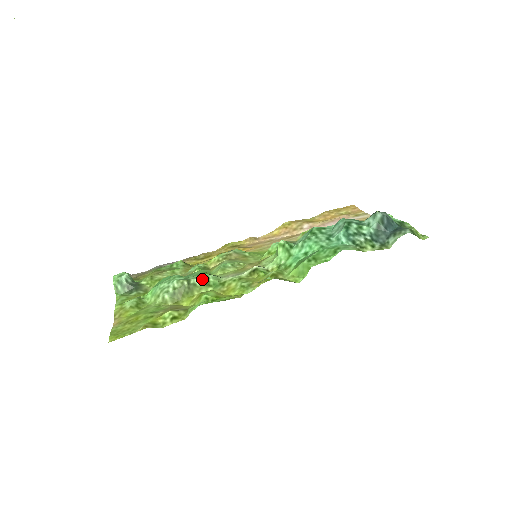
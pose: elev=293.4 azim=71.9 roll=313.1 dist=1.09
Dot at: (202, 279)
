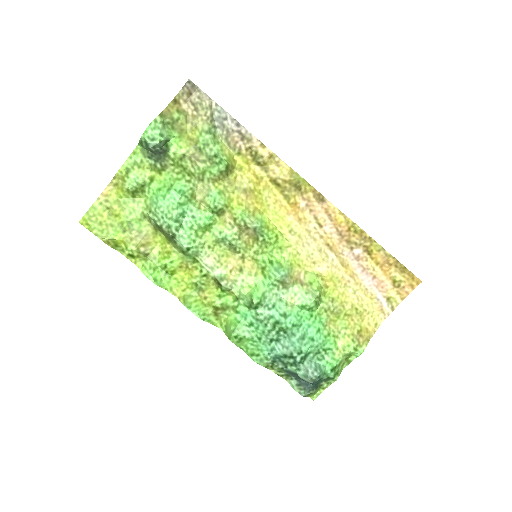
Dot at: (183, 247)
